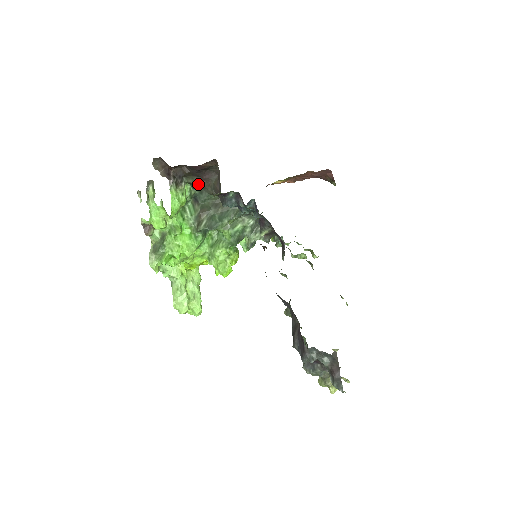
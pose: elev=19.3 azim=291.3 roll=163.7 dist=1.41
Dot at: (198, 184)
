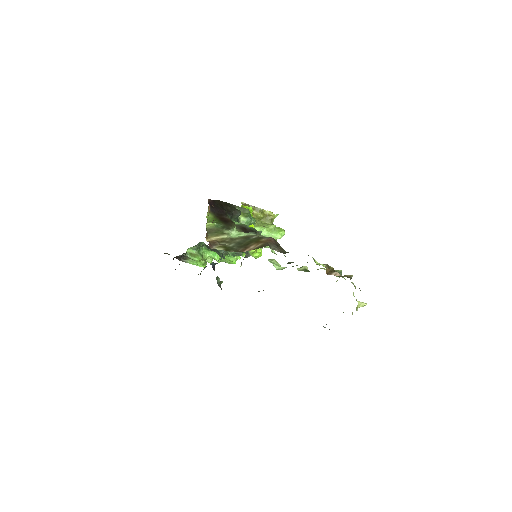
Dot at: occluded
